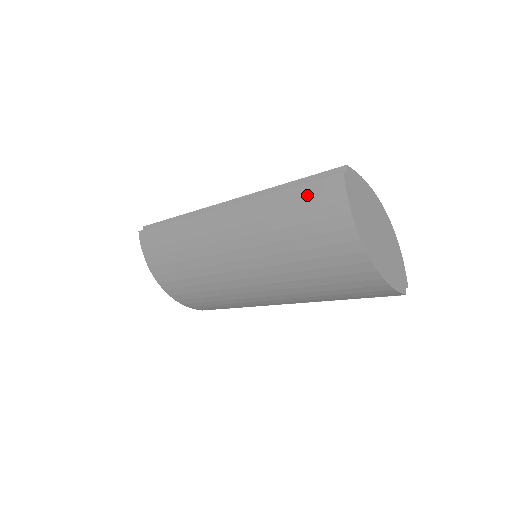
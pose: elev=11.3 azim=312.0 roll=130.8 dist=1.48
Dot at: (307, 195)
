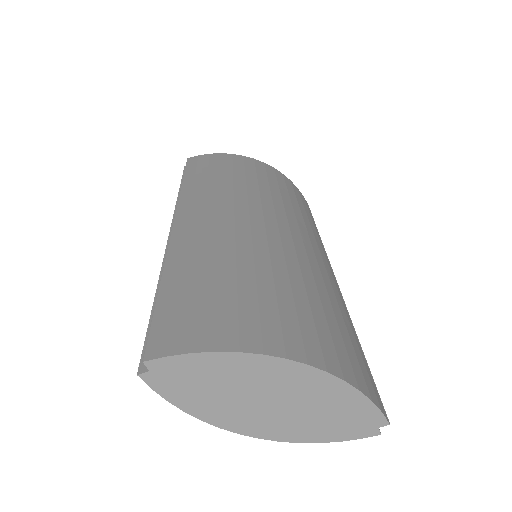
Dot at: occluded
